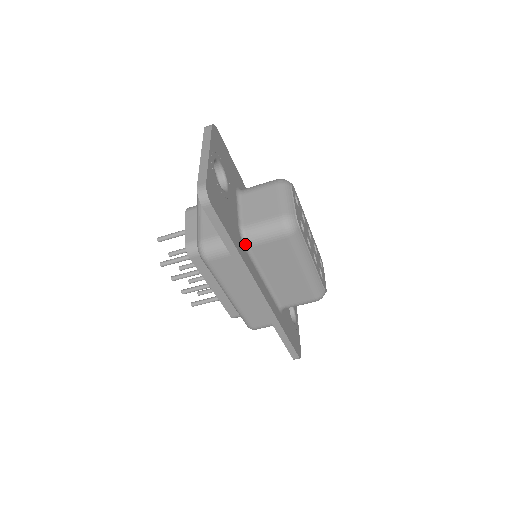
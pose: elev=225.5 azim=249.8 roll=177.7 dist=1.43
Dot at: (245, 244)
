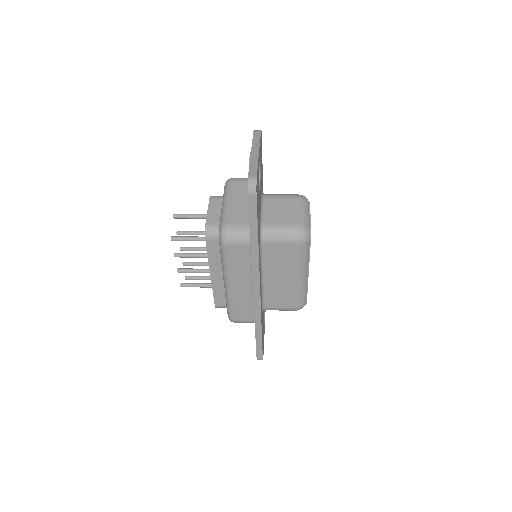
Dot at: (261, 240)
